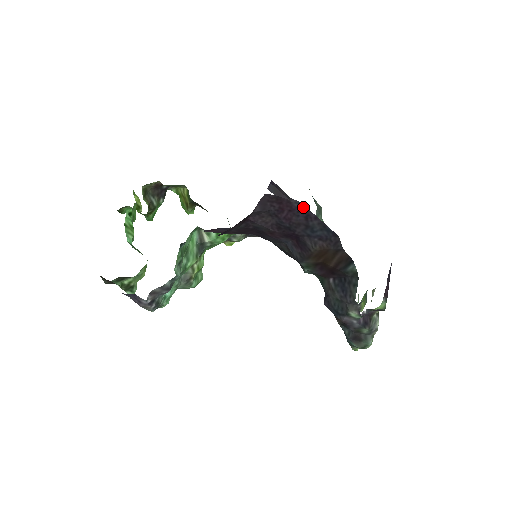
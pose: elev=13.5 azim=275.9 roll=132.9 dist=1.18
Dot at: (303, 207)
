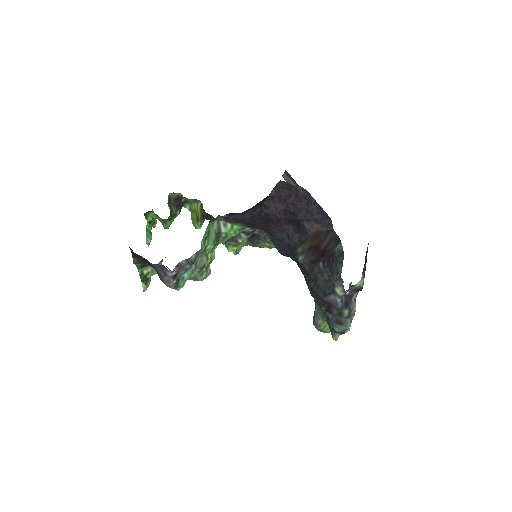
Dot at: (306, 193)
